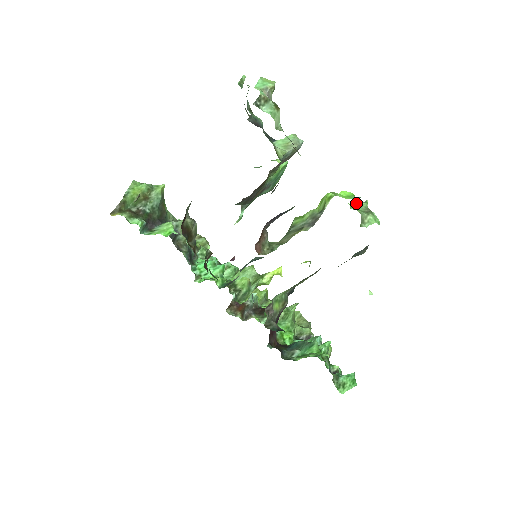
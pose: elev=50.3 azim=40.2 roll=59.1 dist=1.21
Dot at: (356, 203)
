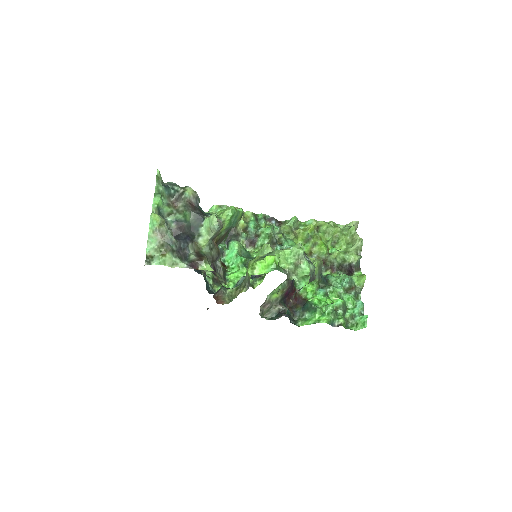
Dot at: (292, 249)
